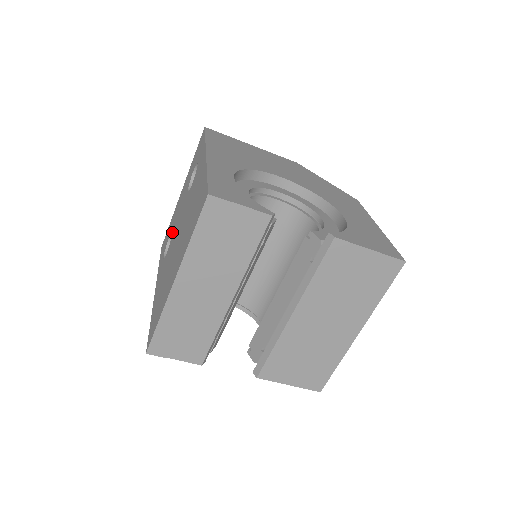
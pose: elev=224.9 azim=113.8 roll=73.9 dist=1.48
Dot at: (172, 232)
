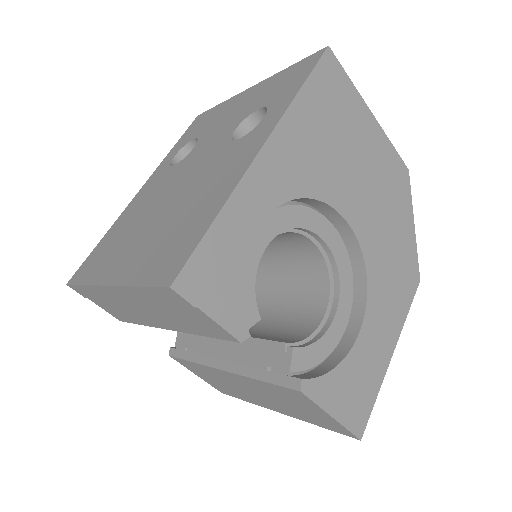
Dot at: (195, 146)
